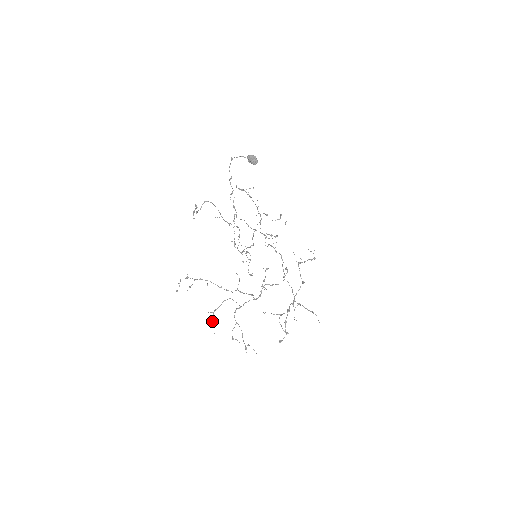
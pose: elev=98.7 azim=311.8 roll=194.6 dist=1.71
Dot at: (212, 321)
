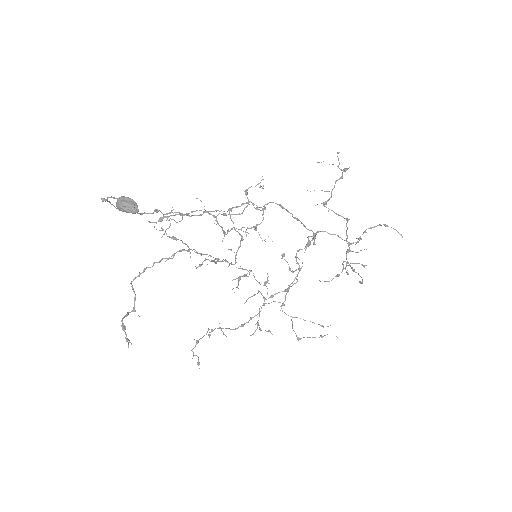
Dot at: occluded
